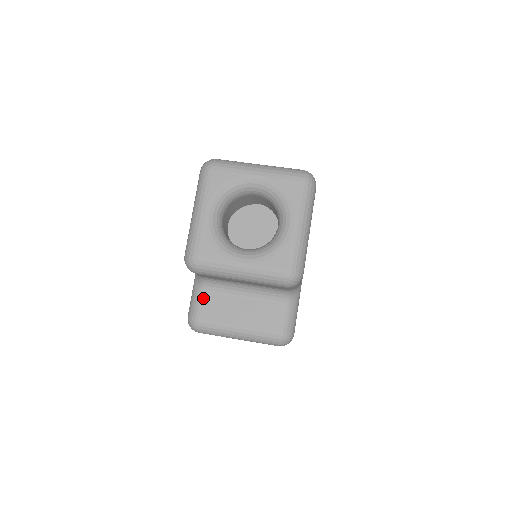
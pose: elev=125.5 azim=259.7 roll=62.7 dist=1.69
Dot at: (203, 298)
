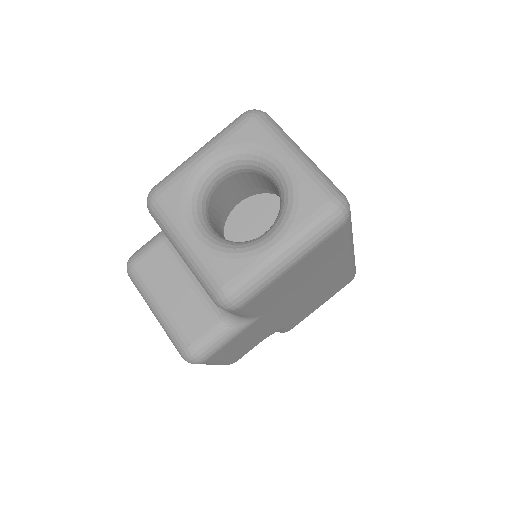
Dot at: (156, 248)
